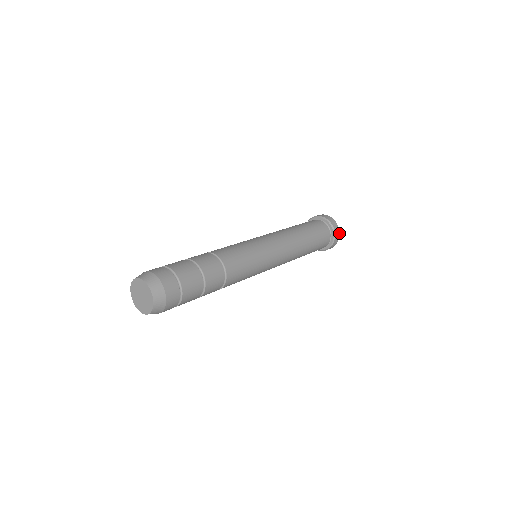
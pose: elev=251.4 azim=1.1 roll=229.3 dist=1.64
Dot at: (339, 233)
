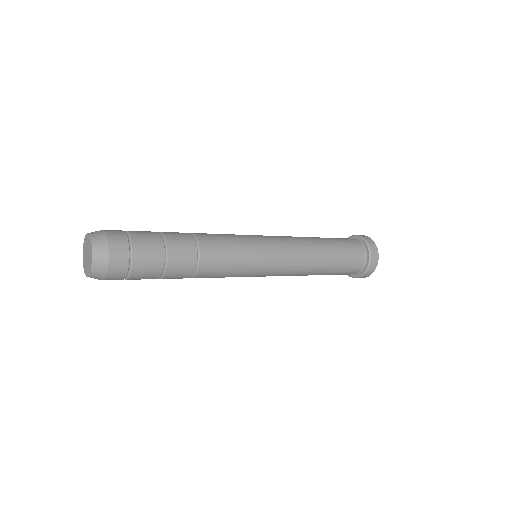
Dot at: (377, 263)
